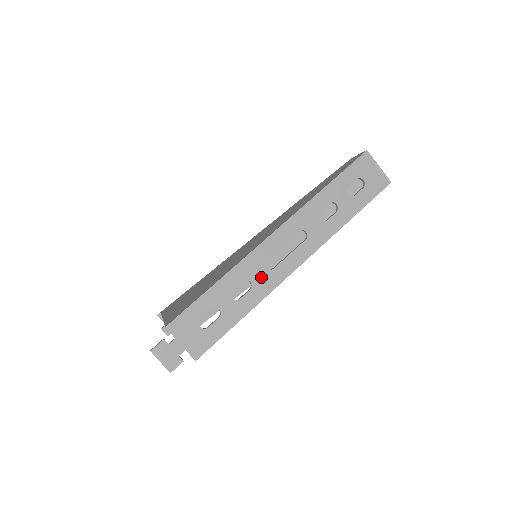
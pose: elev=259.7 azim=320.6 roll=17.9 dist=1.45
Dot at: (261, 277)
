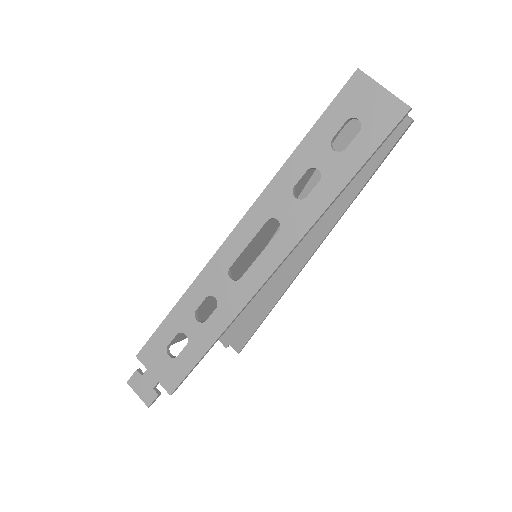
Dot at: (227, 290)
